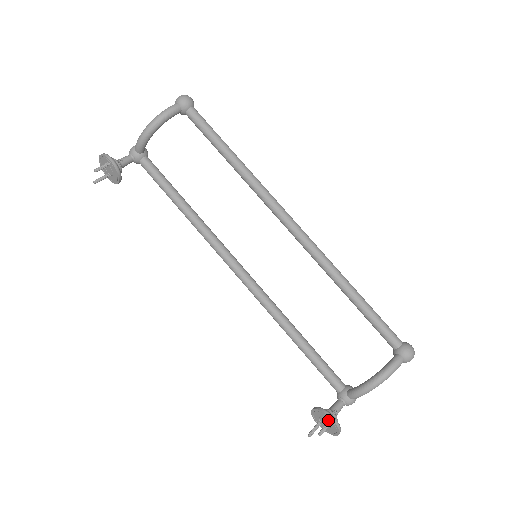
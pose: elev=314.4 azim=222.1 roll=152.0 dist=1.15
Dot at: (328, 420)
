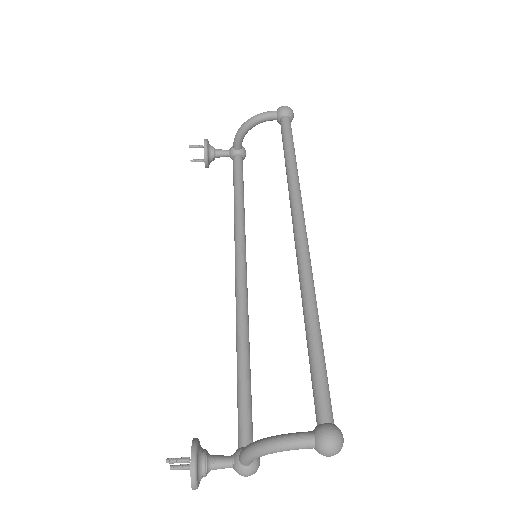
Dot at: (192, 457)
